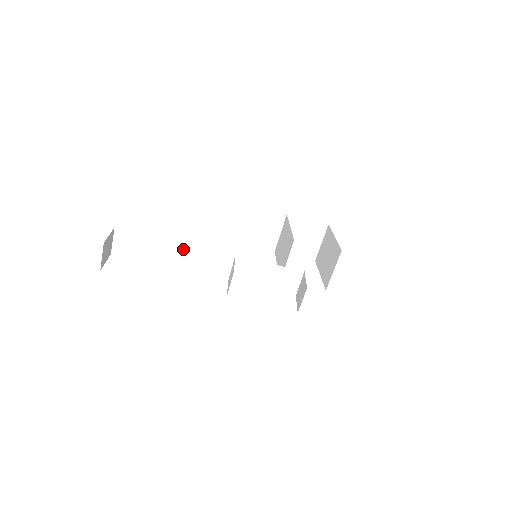
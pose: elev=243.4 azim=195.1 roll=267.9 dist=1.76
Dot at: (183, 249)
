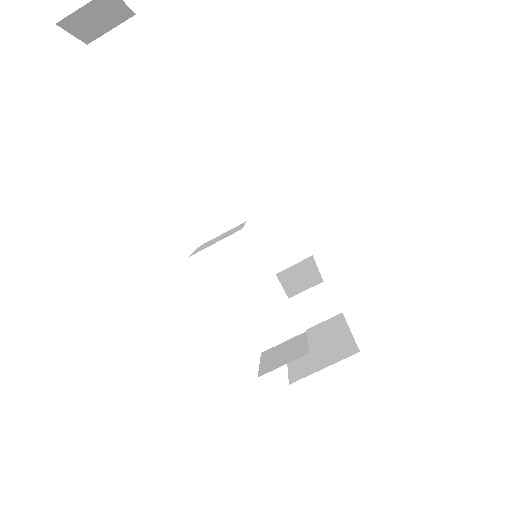
Dot at: (191, 141)
